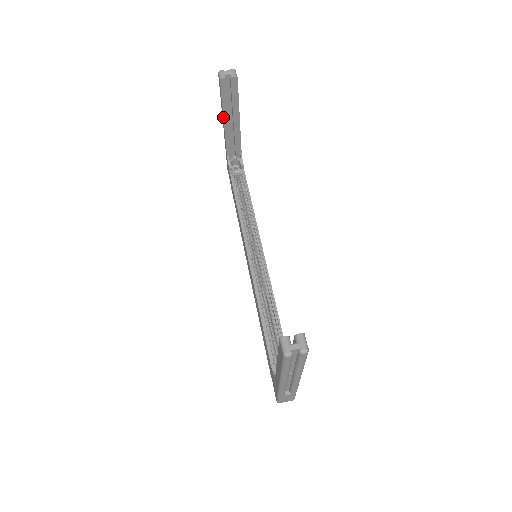
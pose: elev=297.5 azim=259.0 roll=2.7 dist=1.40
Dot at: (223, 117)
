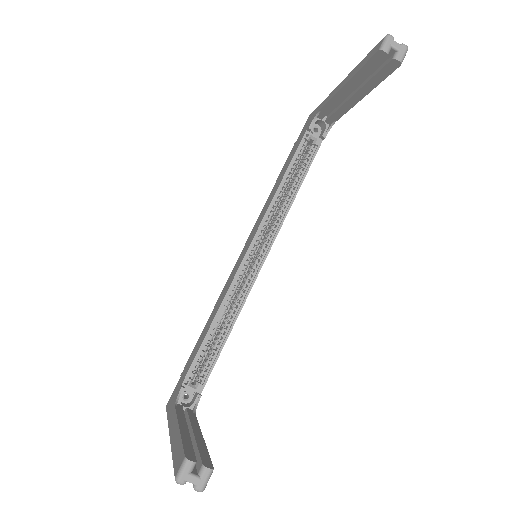
Dot at: (347, 82)
